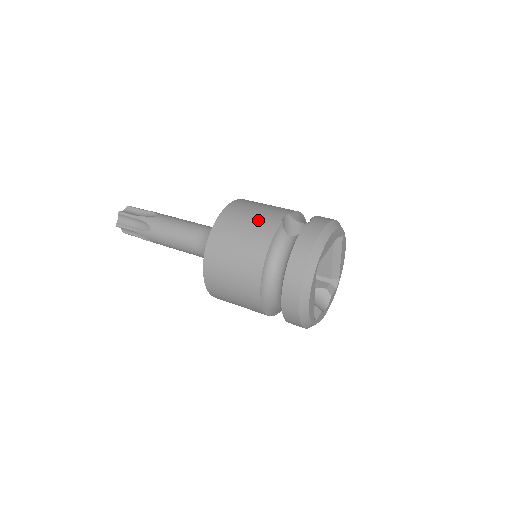
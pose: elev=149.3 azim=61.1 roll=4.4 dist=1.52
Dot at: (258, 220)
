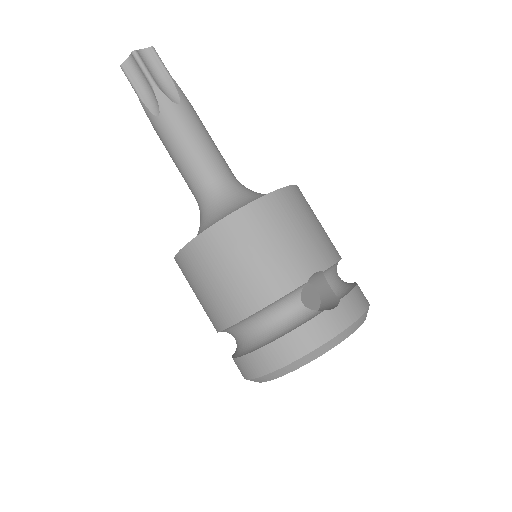
Dot at: (282, 256)
